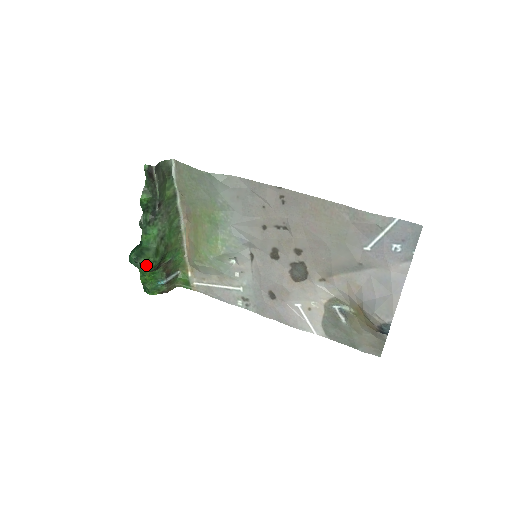
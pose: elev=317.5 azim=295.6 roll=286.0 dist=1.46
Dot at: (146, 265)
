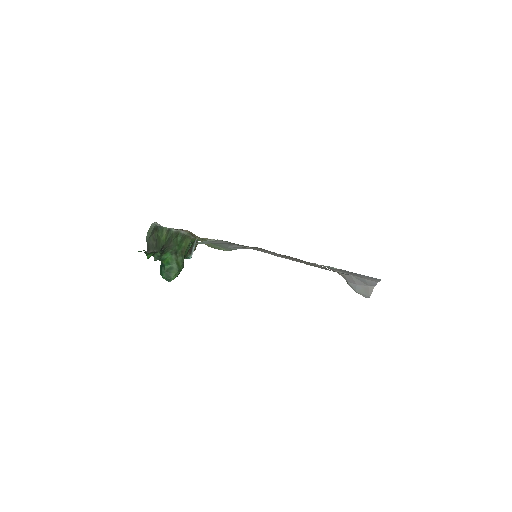
Dot at: occluded
